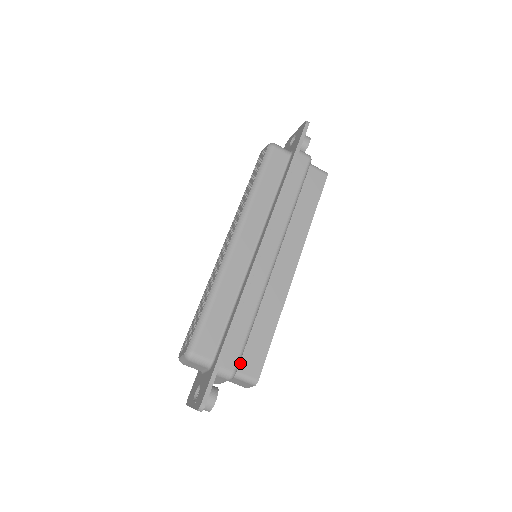
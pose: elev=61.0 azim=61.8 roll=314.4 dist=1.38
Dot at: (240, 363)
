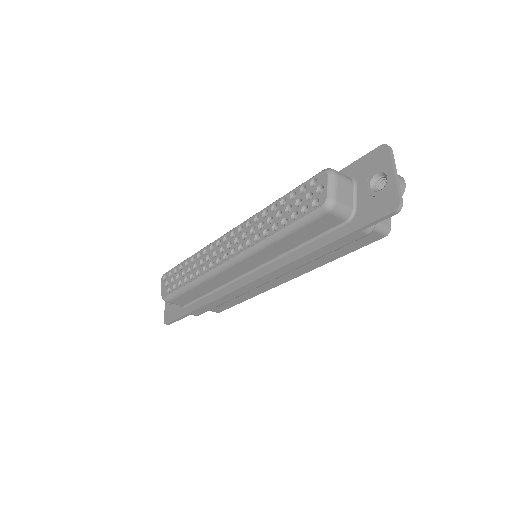
Dot at: occluded
